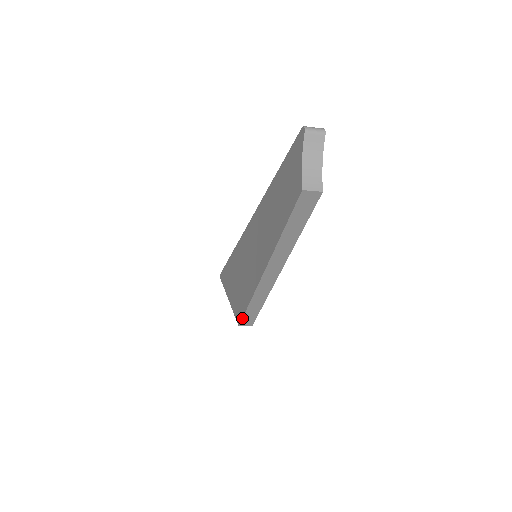
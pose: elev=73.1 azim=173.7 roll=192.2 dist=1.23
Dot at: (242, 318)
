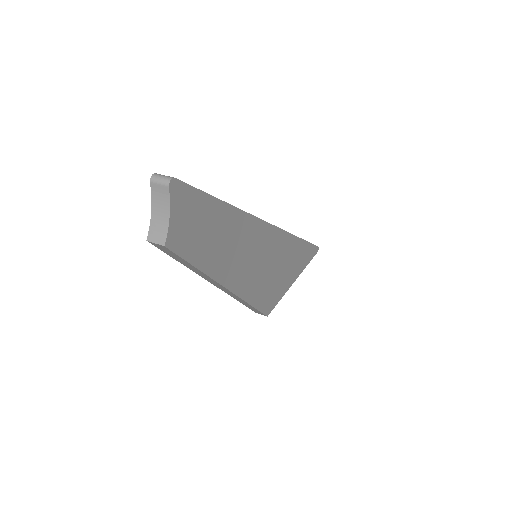
Dot at: (249, 308)
